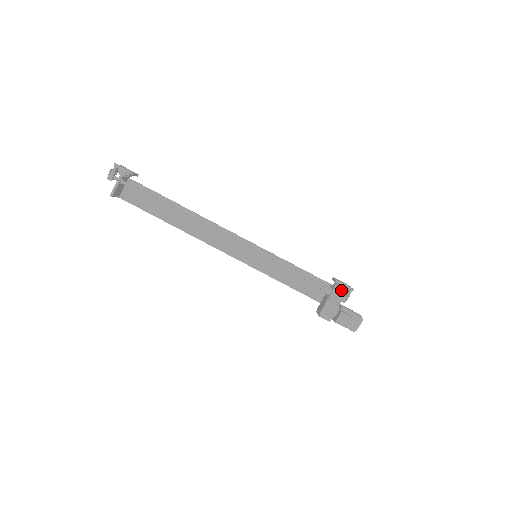
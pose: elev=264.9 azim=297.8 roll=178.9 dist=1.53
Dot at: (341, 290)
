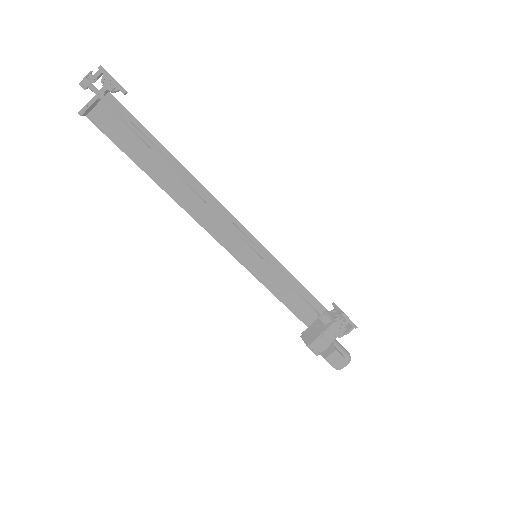
Dot at: (343, 324)
